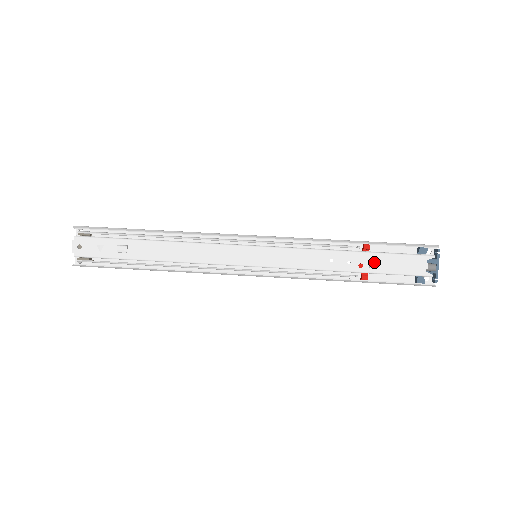
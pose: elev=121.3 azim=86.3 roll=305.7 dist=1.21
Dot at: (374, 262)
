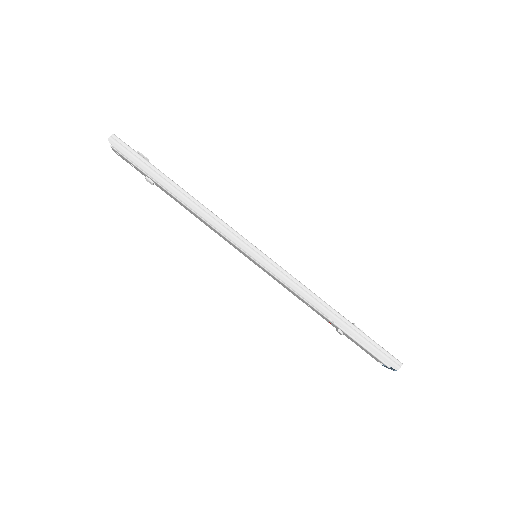
Dot at: (339, 333)
